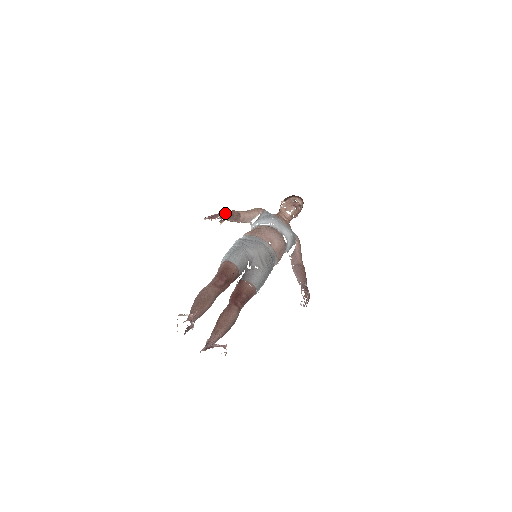
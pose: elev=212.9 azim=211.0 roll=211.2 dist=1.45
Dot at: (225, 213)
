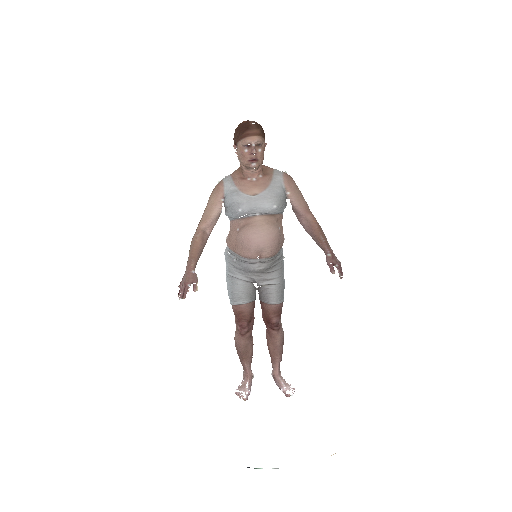
Dot at: (190, 269)
